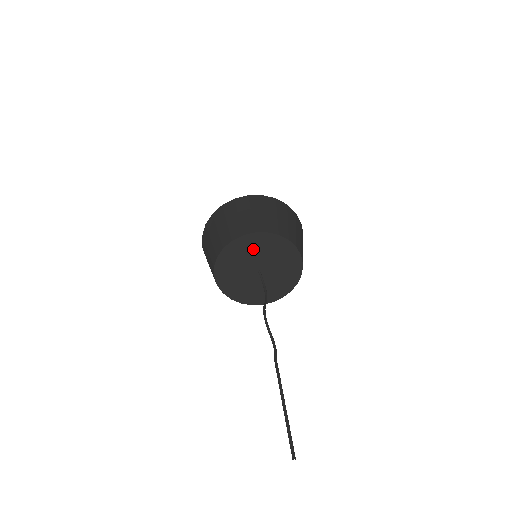
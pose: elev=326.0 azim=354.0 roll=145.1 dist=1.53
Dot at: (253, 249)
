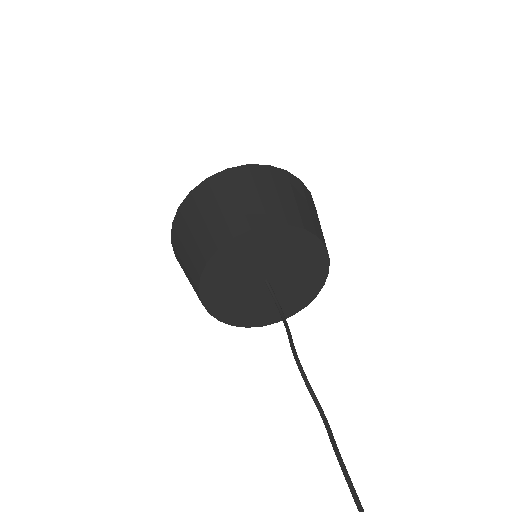
Dot at: (263, 250)
